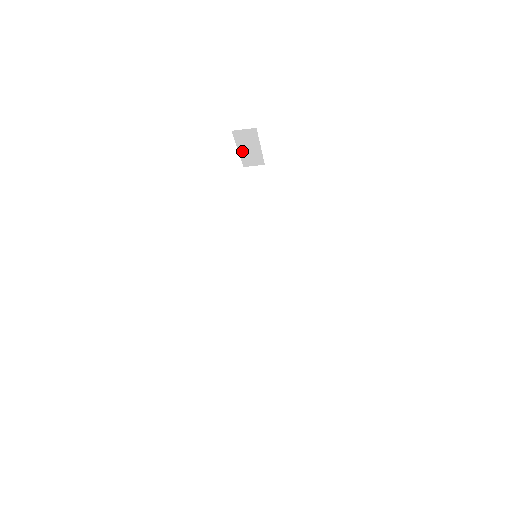
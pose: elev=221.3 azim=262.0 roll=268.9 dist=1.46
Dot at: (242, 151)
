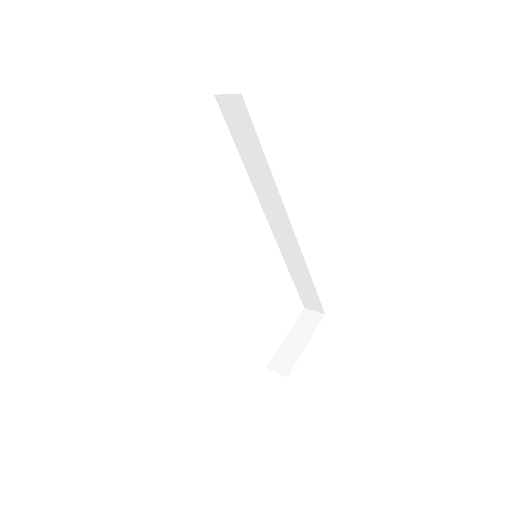
Dot at: occluded
